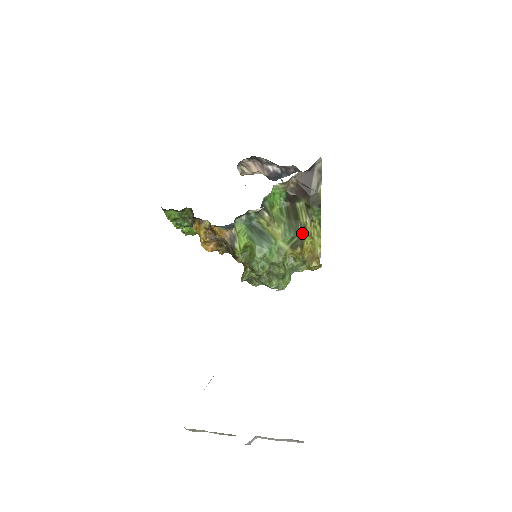
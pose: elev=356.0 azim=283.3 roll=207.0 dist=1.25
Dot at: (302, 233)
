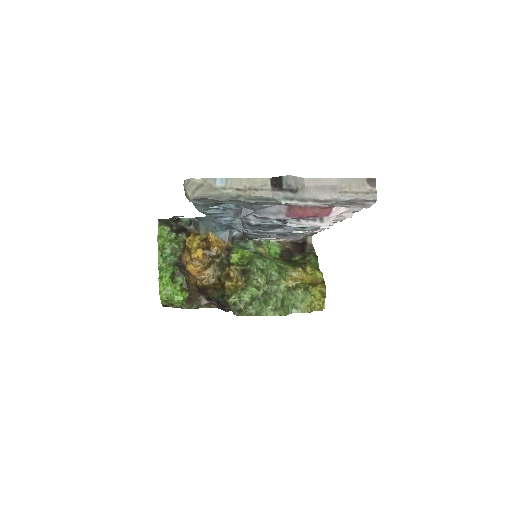
Dot at: (302, 264)
